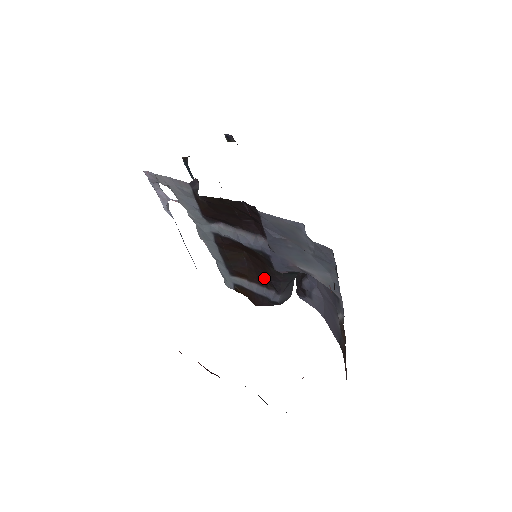
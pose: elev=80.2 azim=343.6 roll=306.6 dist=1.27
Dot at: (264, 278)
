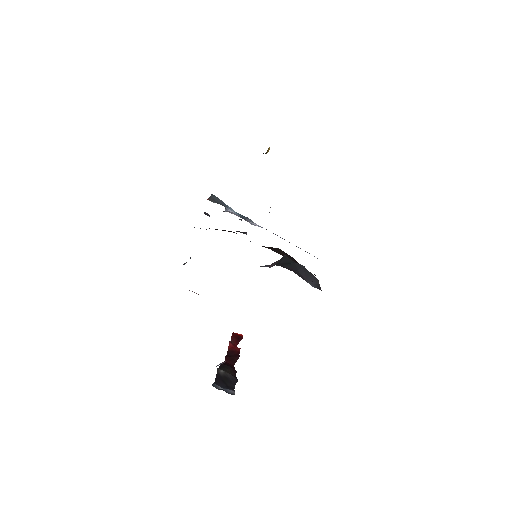
Dot at: occluded
